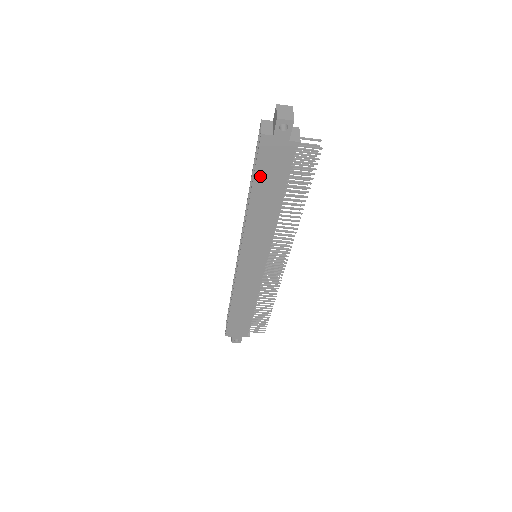
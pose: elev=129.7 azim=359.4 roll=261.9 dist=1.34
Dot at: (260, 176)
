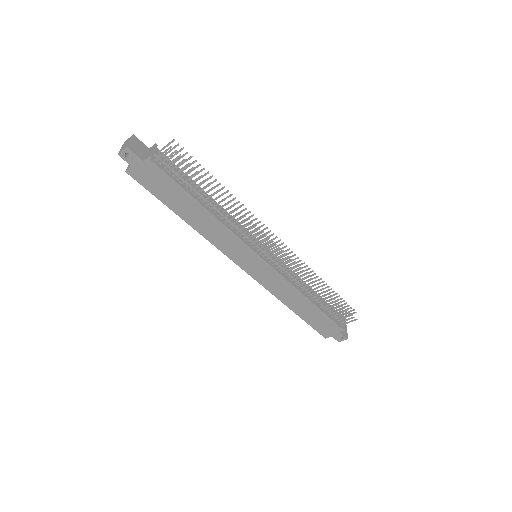
Dot at: (164, 198)
